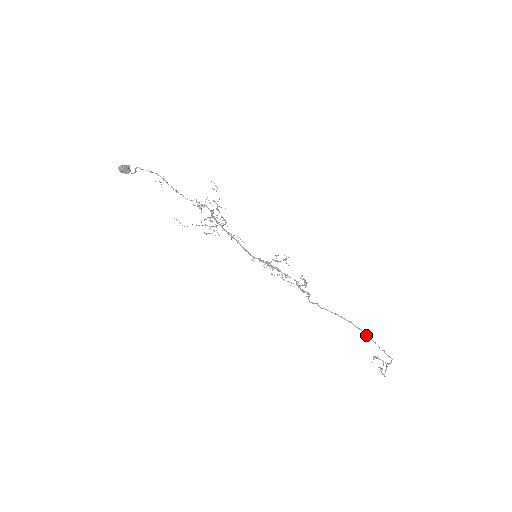
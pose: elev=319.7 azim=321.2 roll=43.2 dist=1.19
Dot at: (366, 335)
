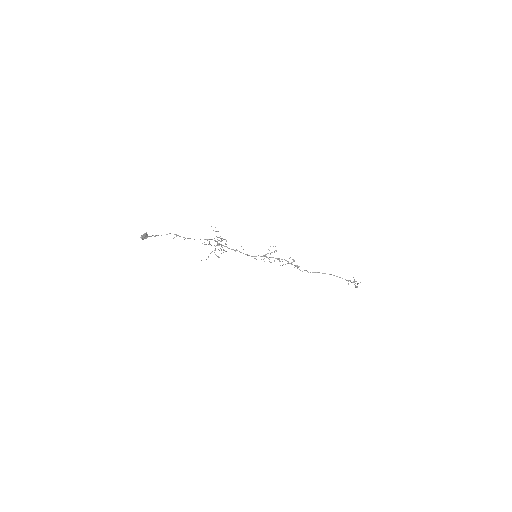
Dot at: (342, 278)
